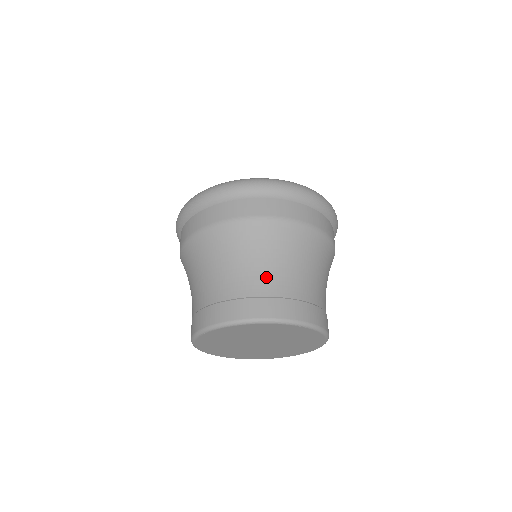
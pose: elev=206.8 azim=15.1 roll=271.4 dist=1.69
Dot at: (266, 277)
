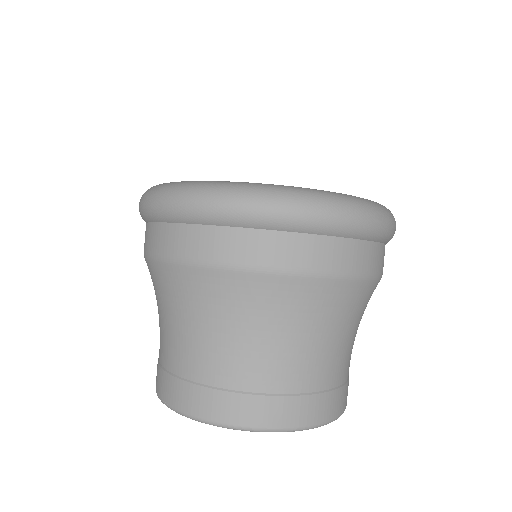
Dot at: (329, 361)
